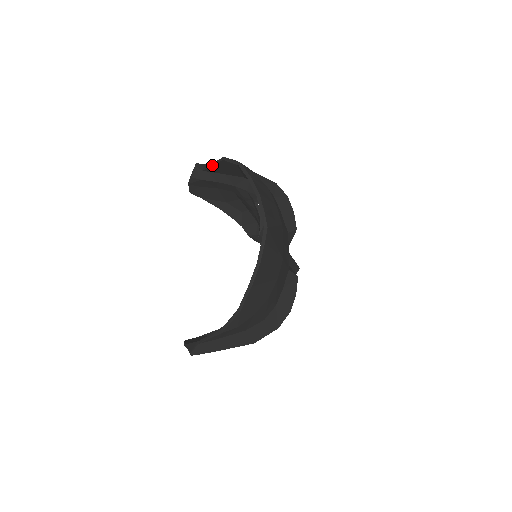
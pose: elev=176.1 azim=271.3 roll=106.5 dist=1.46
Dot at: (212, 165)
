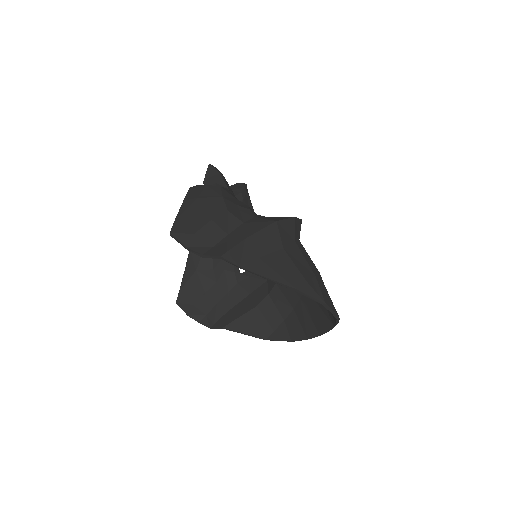
Dot at: occluded
